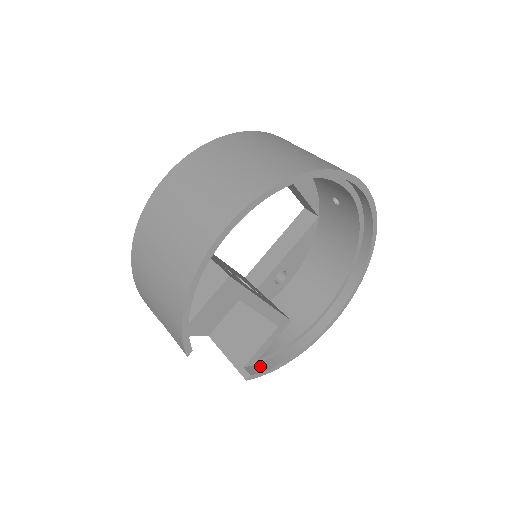
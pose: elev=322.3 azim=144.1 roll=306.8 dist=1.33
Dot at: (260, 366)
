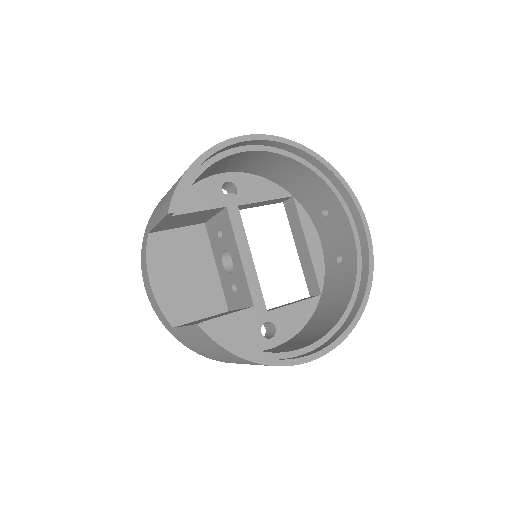
Dot at: occluded
